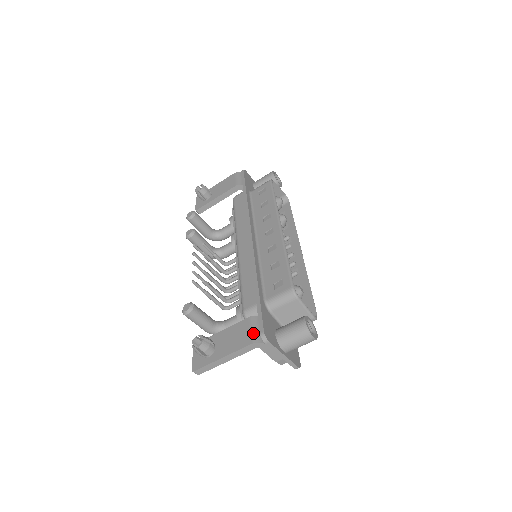
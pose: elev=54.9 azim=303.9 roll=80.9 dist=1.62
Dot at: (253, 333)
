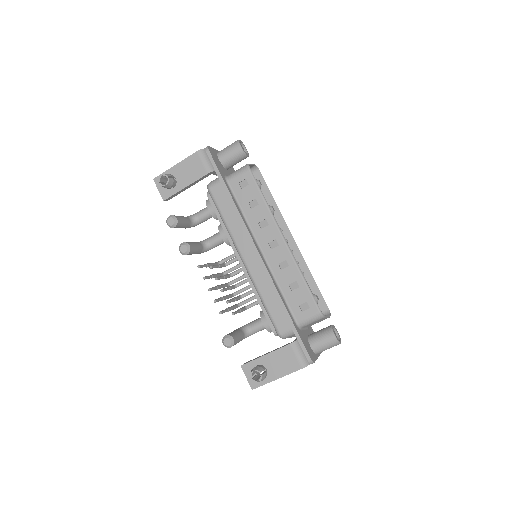
Dot at: (300, 359)
